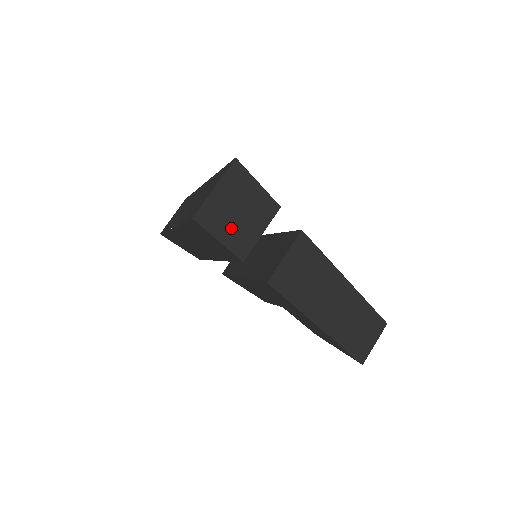
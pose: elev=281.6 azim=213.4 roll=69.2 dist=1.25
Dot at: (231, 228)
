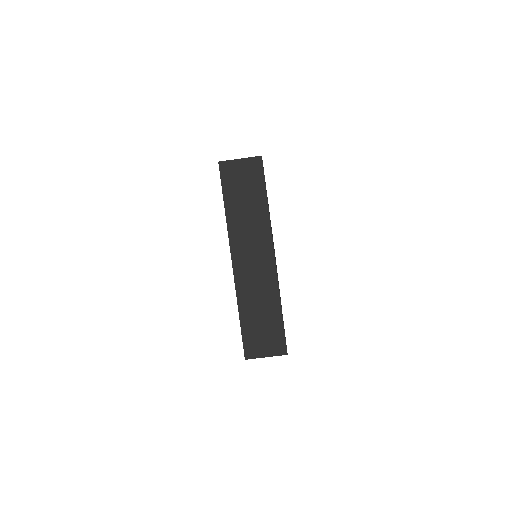
Dot at: occluded
